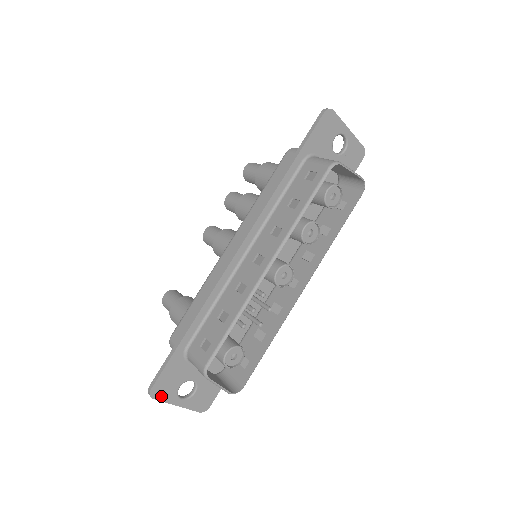
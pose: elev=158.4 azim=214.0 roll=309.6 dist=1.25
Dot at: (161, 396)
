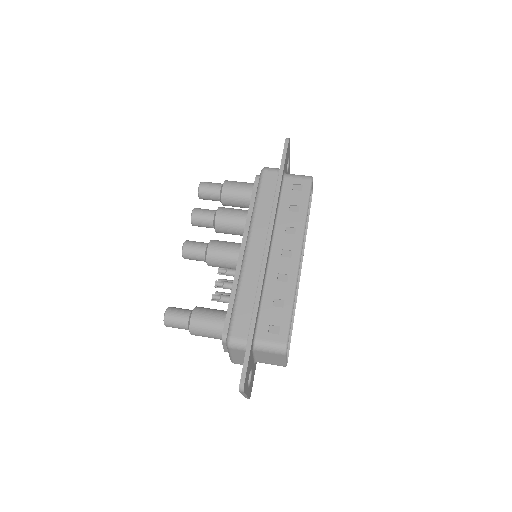
Dot at: (245, 388)
